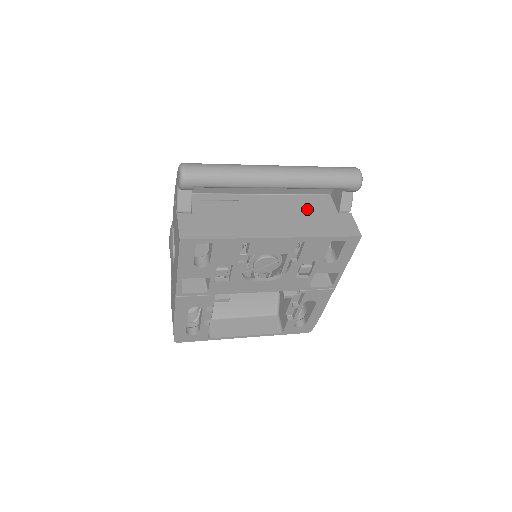
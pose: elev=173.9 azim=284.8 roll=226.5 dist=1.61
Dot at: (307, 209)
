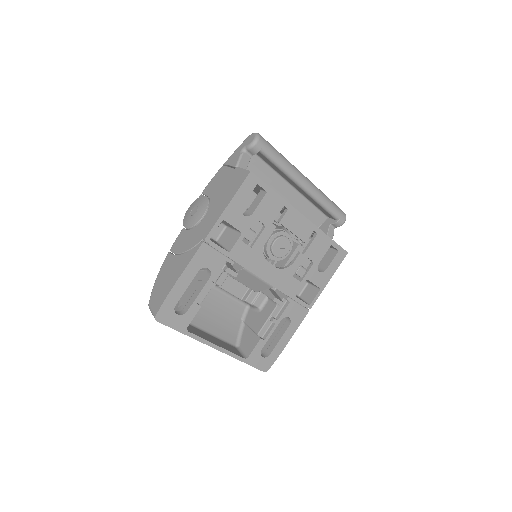
Dot at: occluded
